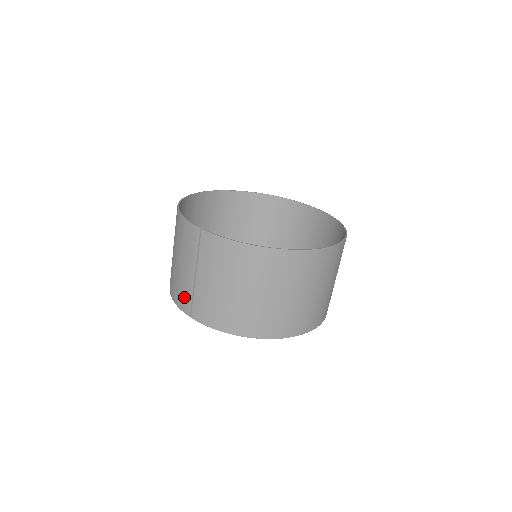
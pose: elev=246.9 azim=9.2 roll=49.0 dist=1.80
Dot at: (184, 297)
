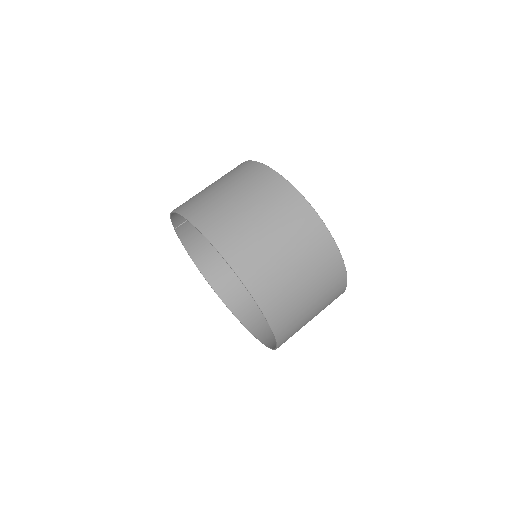
Dot at: (189, 226)
